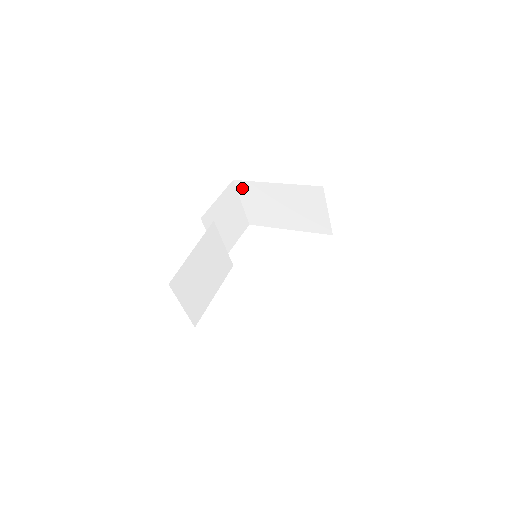
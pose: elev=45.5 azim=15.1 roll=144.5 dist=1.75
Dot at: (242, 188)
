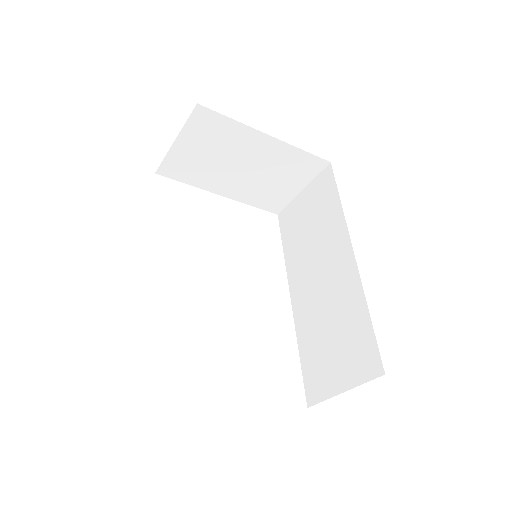
Dot at: (201, 121)
